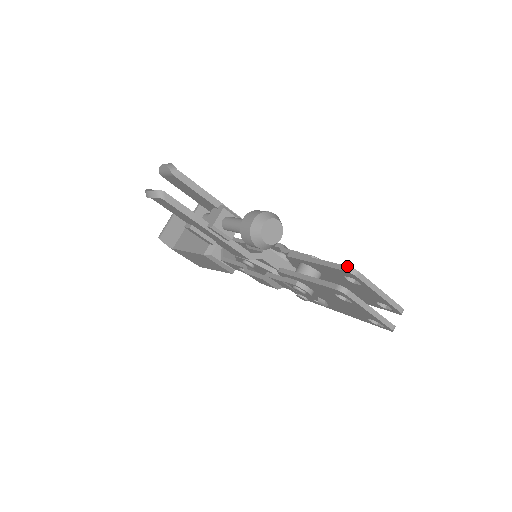
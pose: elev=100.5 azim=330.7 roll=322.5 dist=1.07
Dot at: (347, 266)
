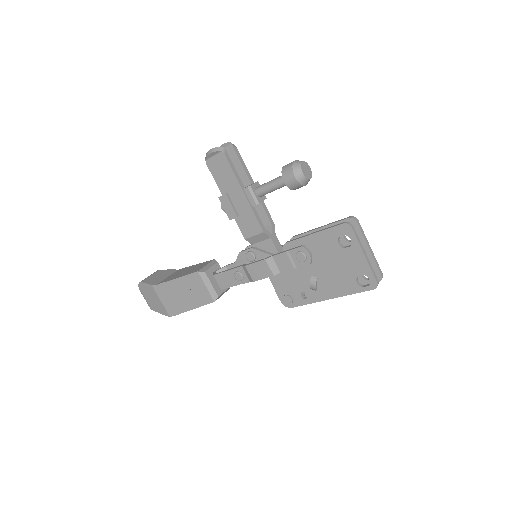
Dot at: (350, 216)
